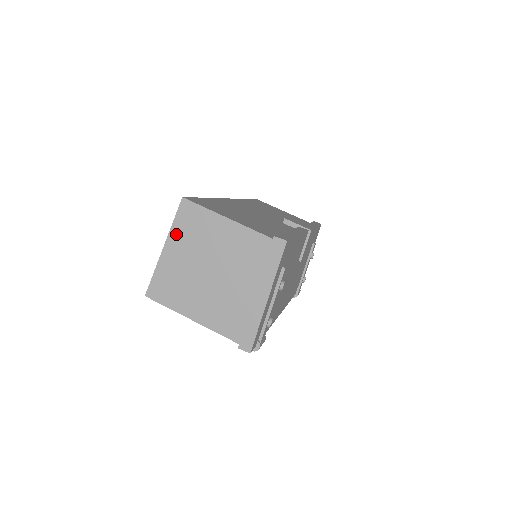
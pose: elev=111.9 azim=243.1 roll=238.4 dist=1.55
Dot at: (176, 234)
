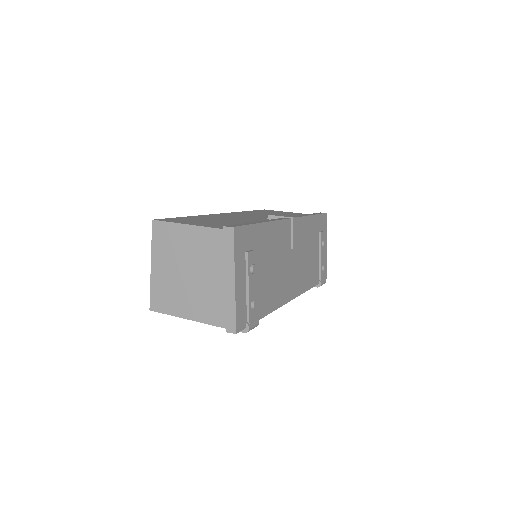
Dot at: (156, 251)
